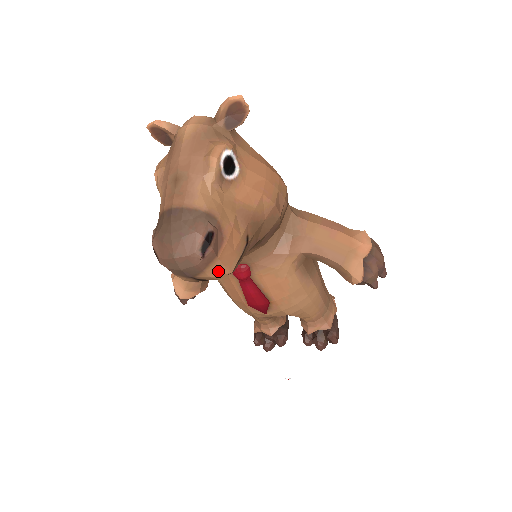
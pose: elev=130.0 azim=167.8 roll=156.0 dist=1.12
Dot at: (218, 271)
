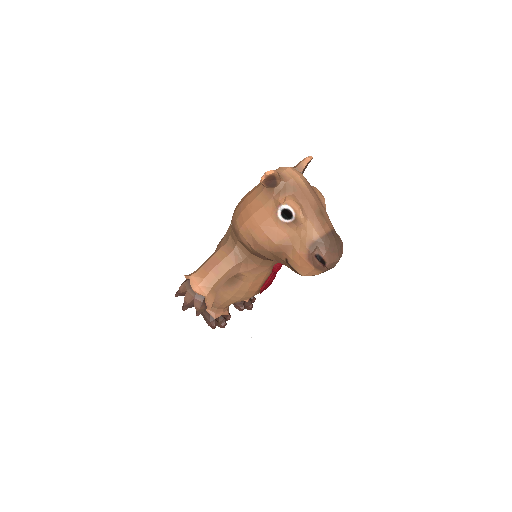
Dot at: occluded
